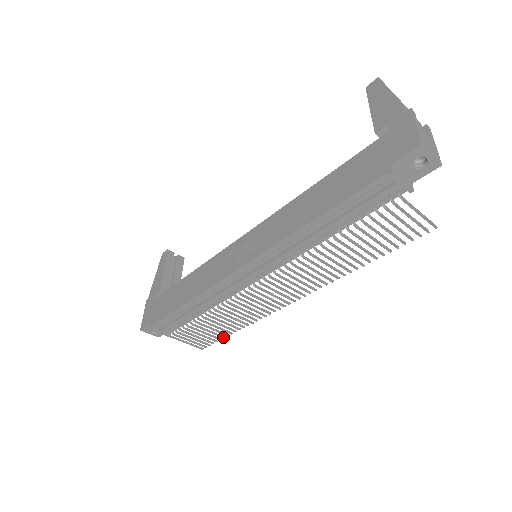
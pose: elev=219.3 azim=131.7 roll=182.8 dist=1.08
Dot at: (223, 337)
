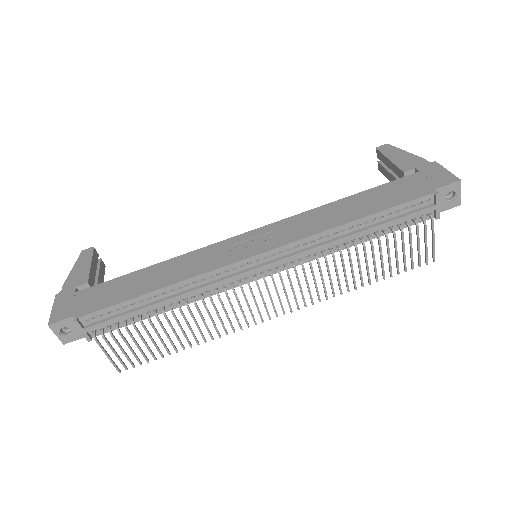
Dot at: (162, 355)
